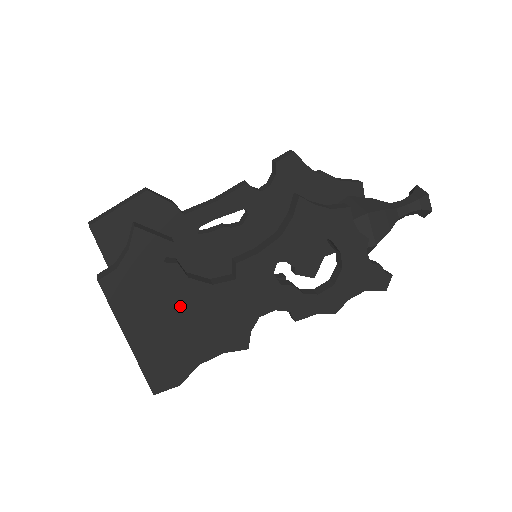
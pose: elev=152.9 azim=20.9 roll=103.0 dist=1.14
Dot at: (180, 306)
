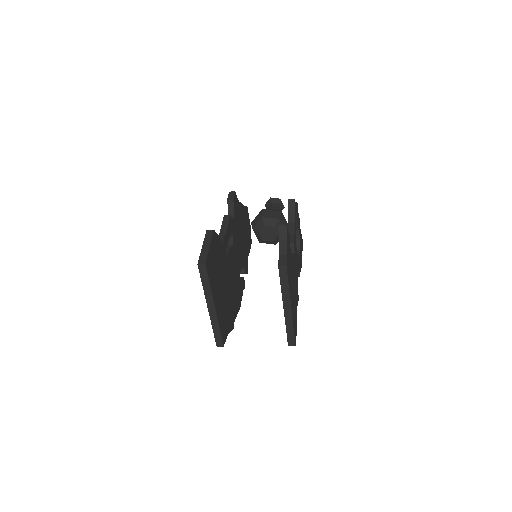
Dot at: (292, 275)
